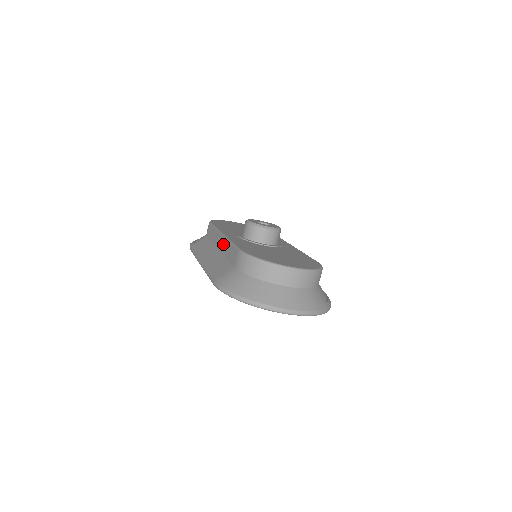
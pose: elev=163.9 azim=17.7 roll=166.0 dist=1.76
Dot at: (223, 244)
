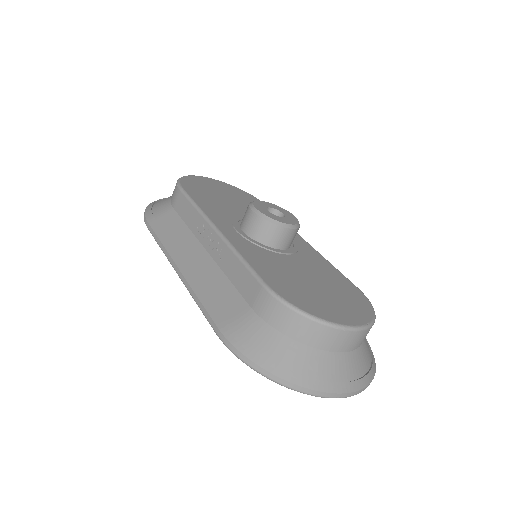
Dot at: (219, 248)
